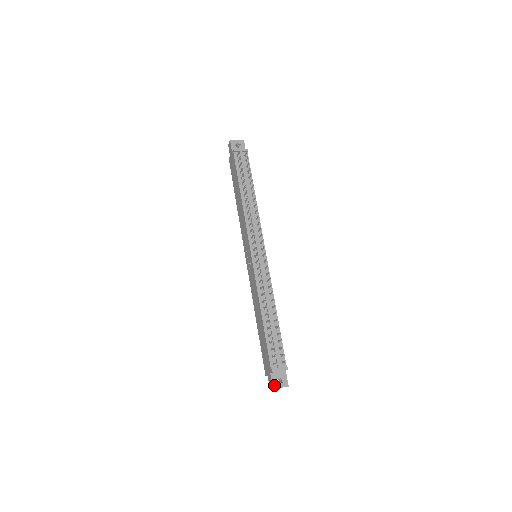
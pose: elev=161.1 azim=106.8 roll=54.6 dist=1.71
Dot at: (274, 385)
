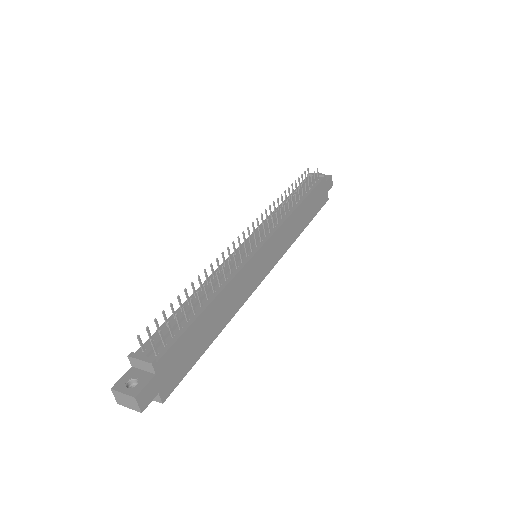
Dot at: (118, 384)
